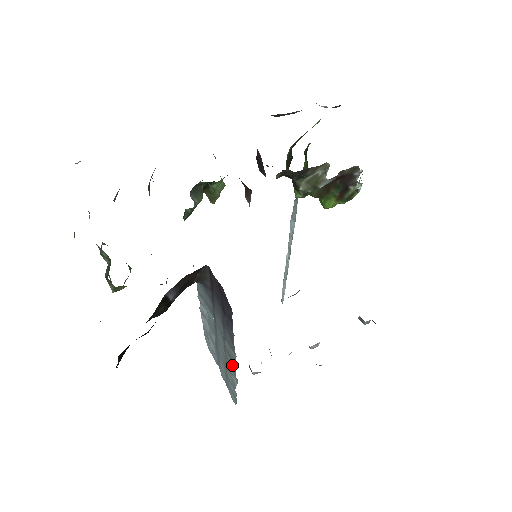
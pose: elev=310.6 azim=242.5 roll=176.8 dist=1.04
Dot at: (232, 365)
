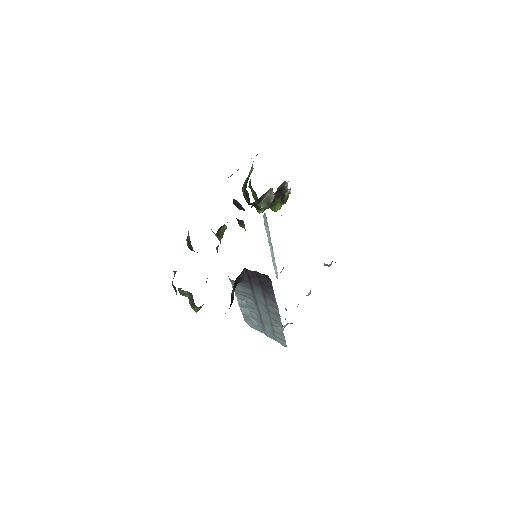
Dot at: (277, 318)
